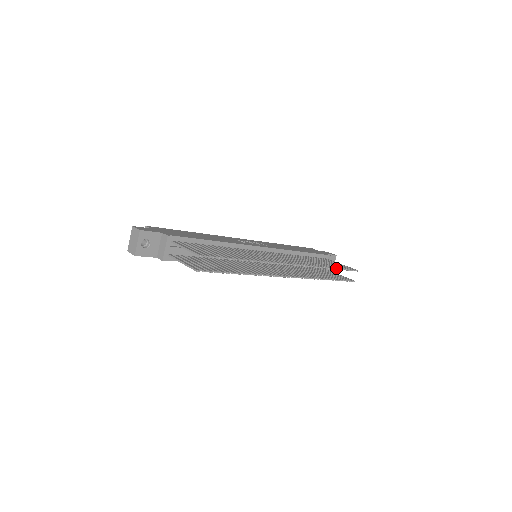
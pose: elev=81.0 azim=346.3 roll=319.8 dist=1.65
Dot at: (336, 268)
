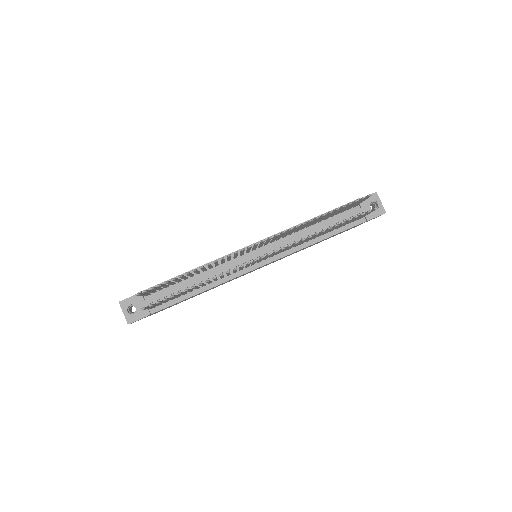
Dot at: (329, 211)
